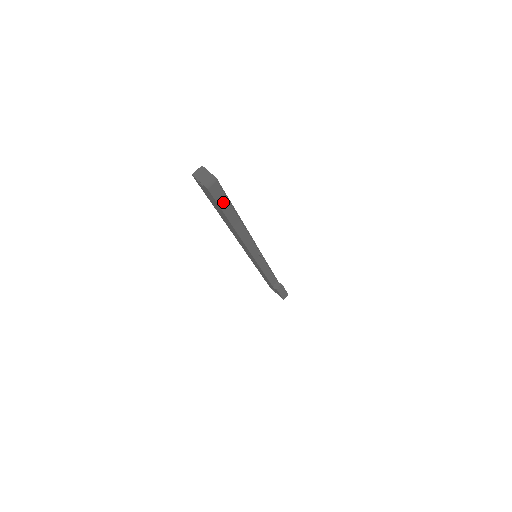
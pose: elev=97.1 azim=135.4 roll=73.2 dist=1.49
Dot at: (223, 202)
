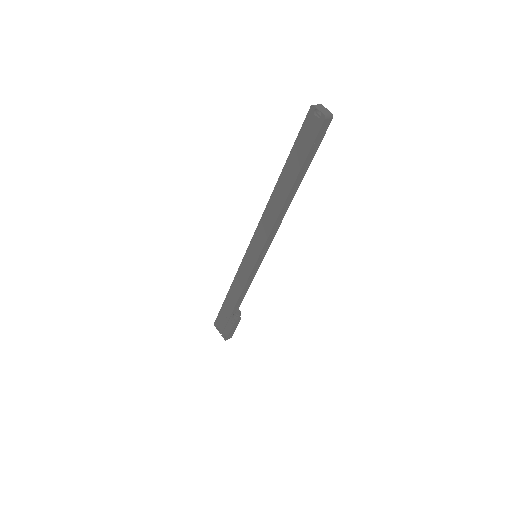
Dot at: (311, 150)
